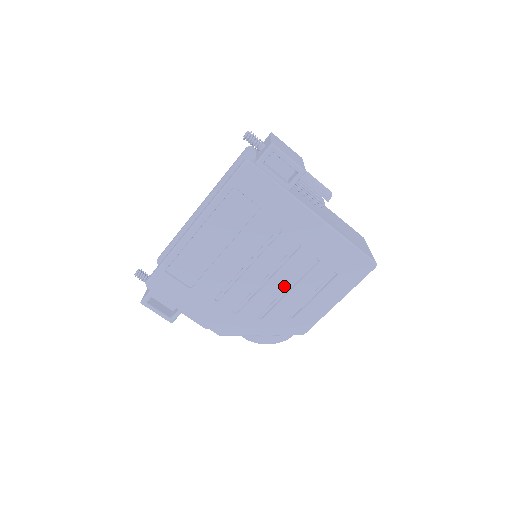
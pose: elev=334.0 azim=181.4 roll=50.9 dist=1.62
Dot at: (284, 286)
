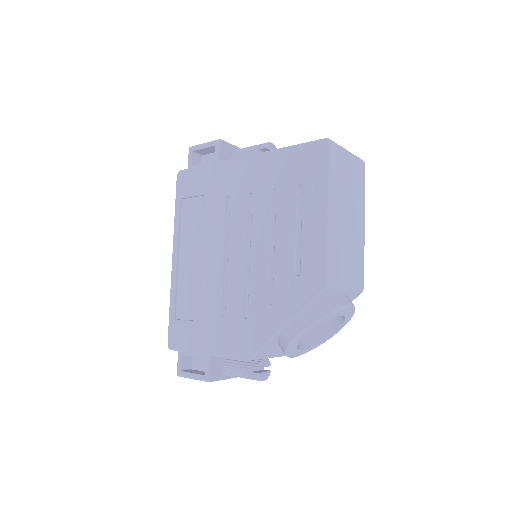
Dot at: (265, 245)
